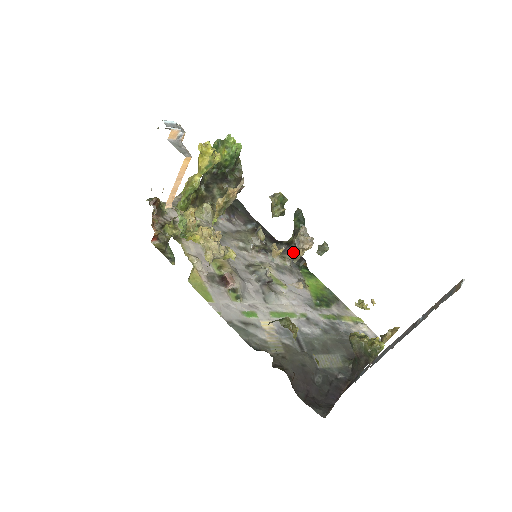
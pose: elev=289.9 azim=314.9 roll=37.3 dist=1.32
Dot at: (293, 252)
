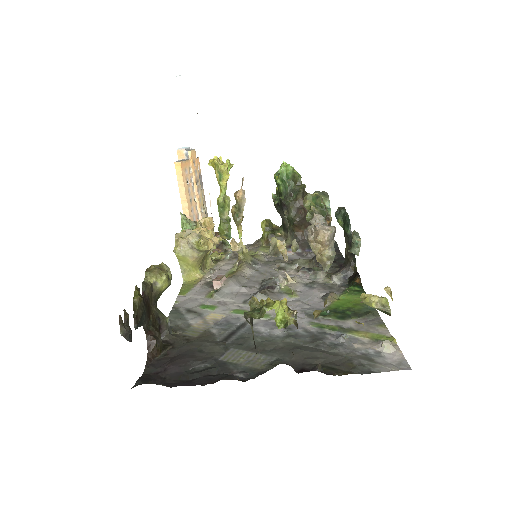
Dot at: (345, 268)
